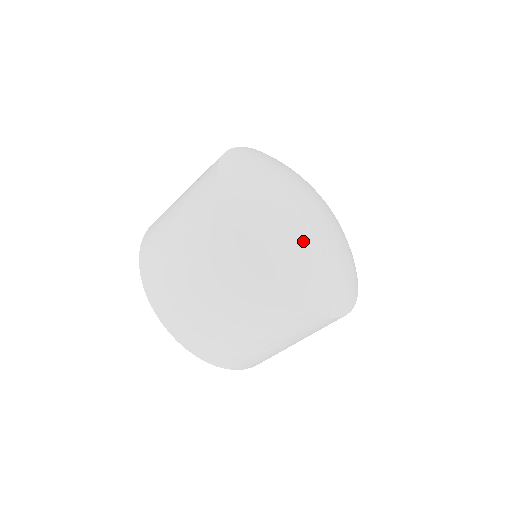
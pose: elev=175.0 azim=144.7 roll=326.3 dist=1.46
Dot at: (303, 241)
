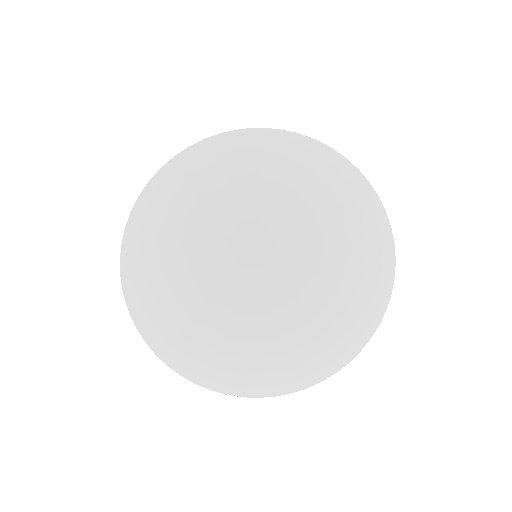
Dot at: (202, 322)
